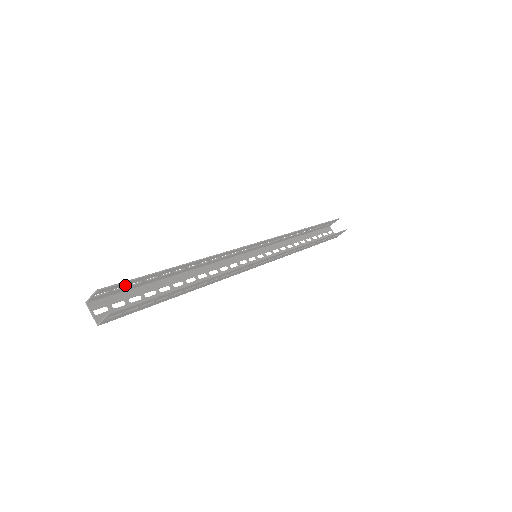
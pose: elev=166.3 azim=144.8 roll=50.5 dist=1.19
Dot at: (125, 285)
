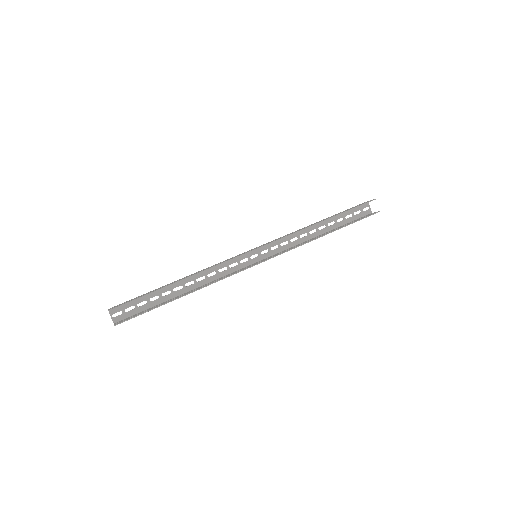
Dot at: (131, 301)
